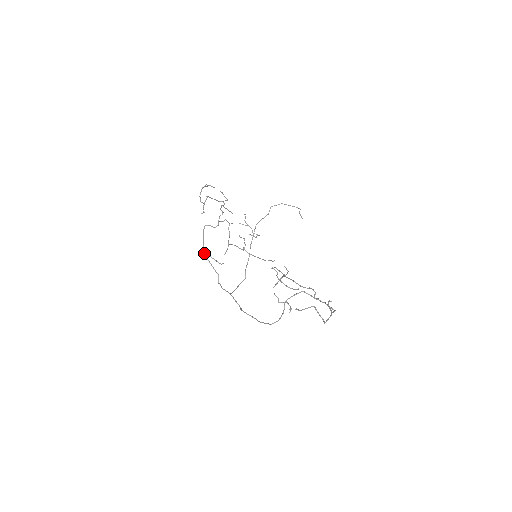
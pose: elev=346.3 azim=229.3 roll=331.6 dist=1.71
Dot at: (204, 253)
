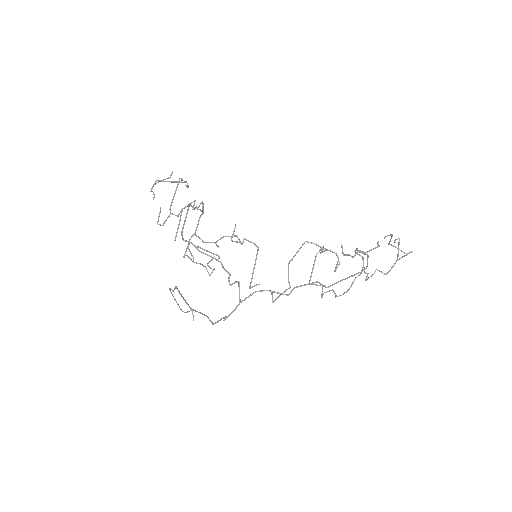
Dot at: (187, 241)
